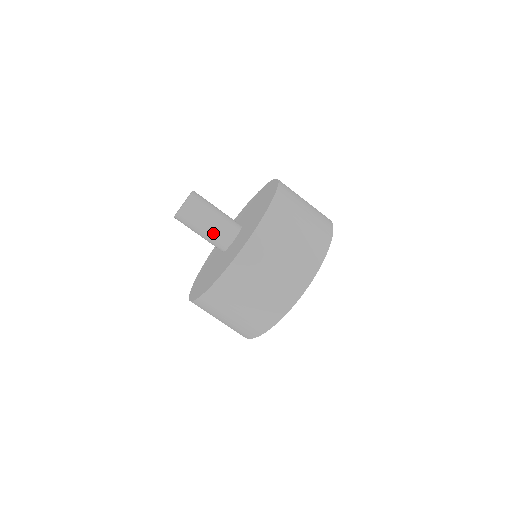
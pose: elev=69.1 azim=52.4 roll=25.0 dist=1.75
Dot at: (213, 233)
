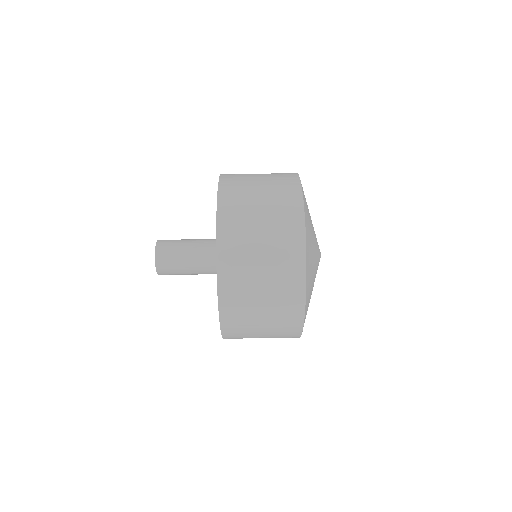
Dot at: (199, 259)
